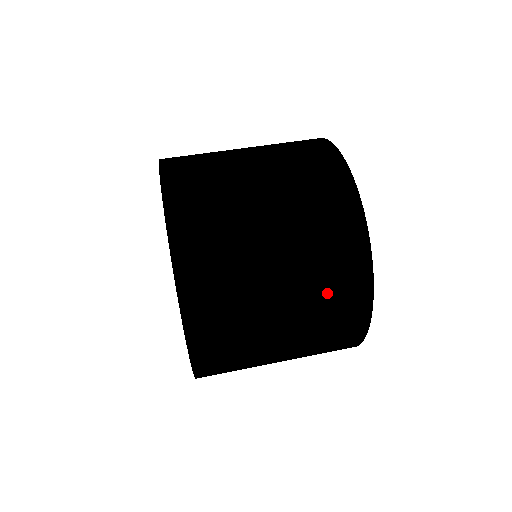
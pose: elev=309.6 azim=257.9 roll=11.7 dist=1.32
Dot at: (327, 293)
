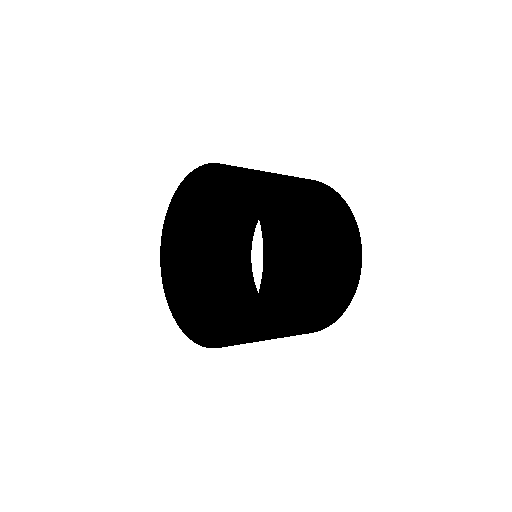
Dot at: occluded
